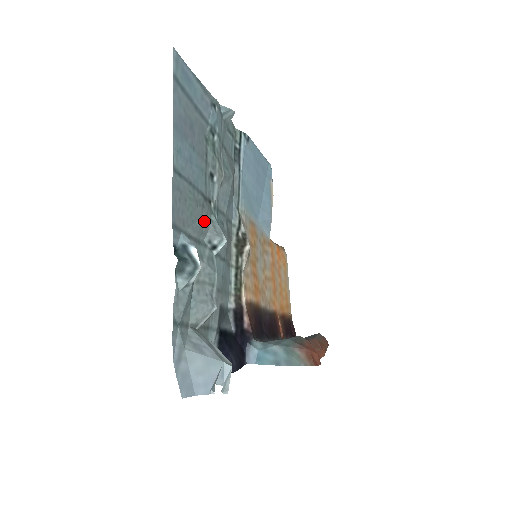
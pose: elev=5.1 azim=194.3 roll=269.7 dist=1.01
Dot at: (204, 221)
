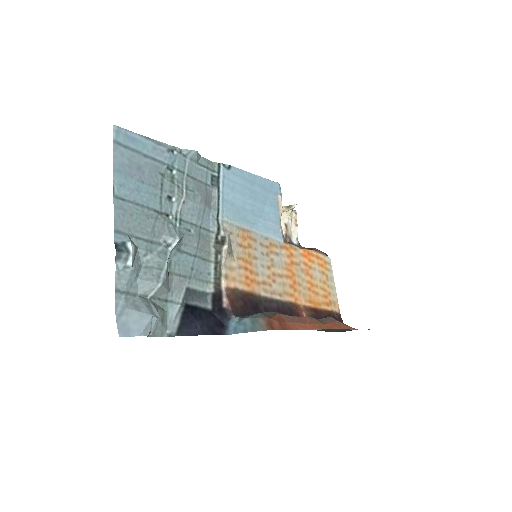
Dot at: (158, 228)
